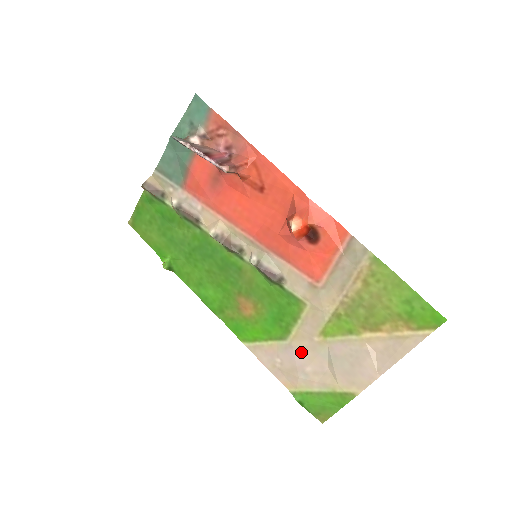
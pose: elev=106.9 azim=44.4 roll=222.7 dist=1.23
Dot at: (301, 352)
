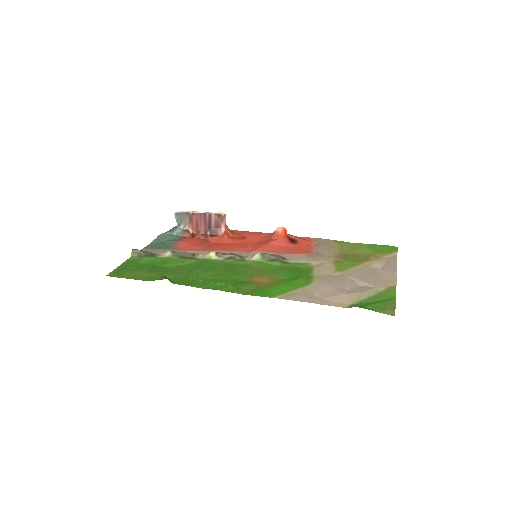
Dot at: (331, 283)
